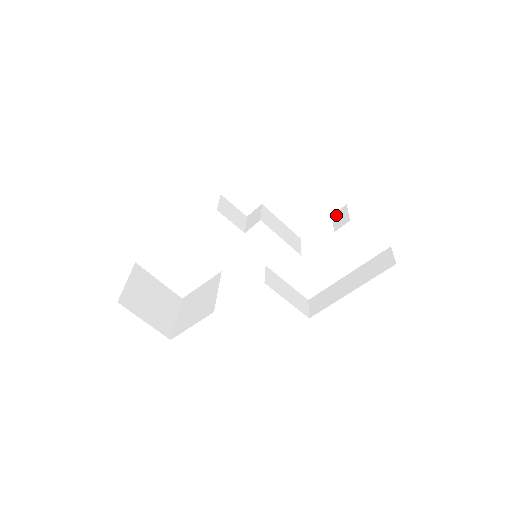
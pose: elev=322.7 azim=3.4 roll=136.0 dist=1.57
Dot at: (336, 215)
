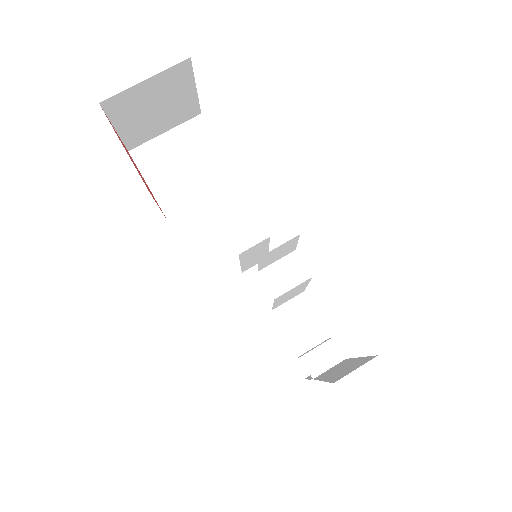
Dot at: (330, 347)
